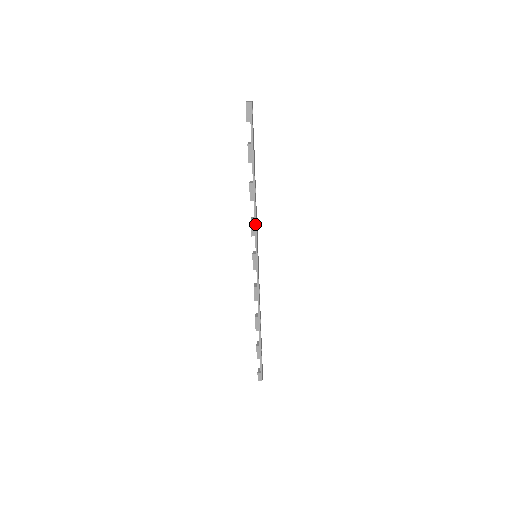
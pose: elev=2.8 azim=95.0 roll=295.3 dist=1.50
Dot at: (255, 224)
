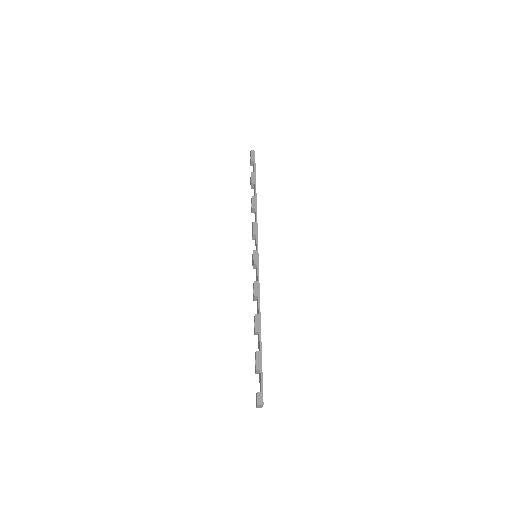
Dot at: (256, 226)
